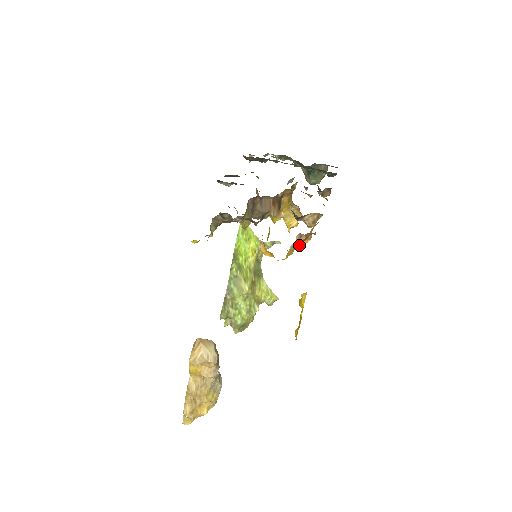
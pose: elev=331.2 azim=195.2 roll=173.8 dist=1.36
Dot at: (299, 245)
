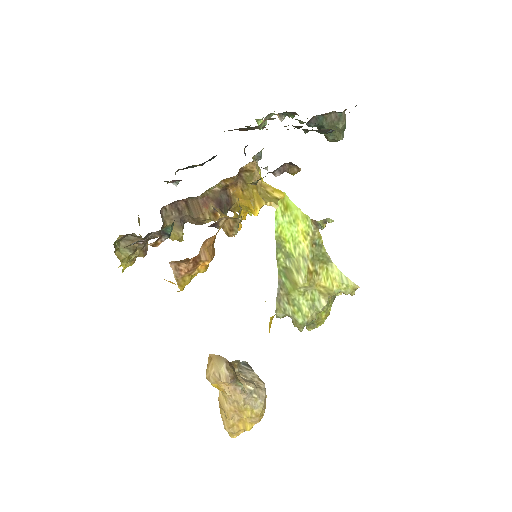
Dot at: (196, 270)
